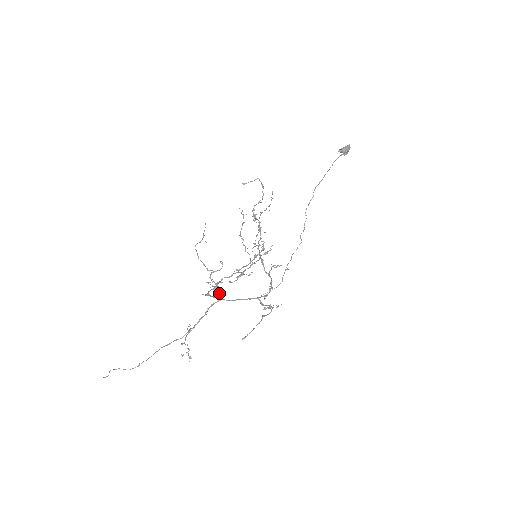
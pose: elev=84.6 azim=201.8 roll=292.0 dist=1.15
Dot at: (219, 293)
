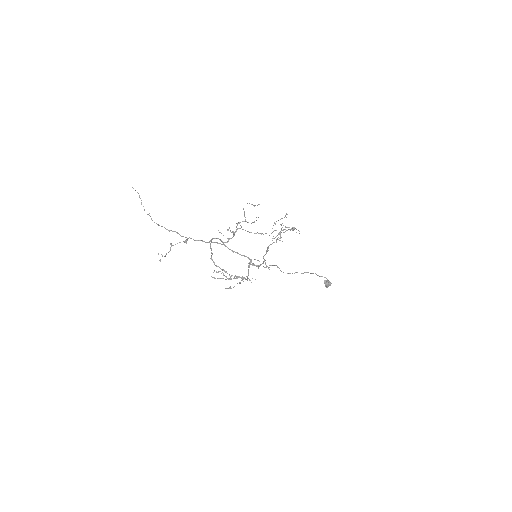
Dot at: (229, 239)
